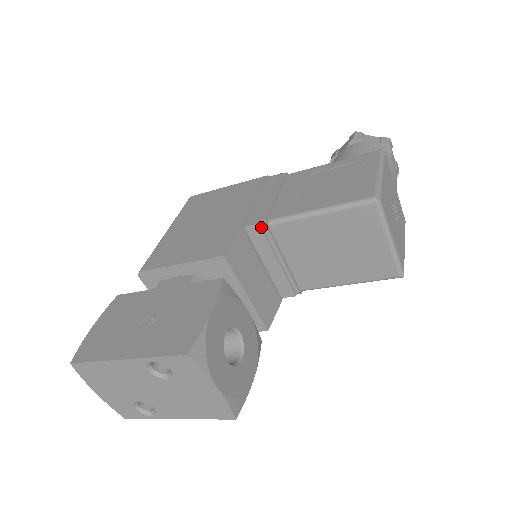
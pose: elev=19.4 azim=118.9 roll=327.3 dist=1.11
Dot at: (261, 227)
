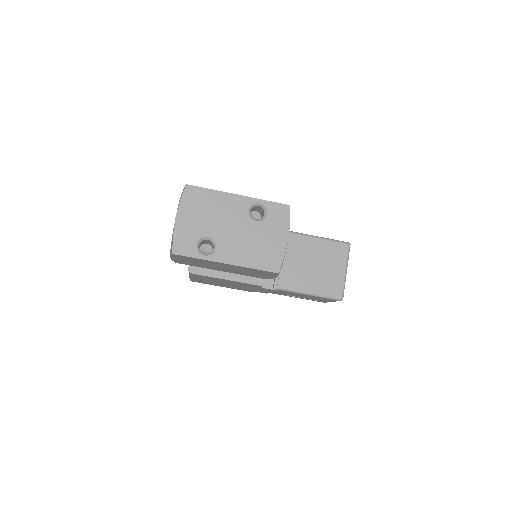
Dot at: occluded
